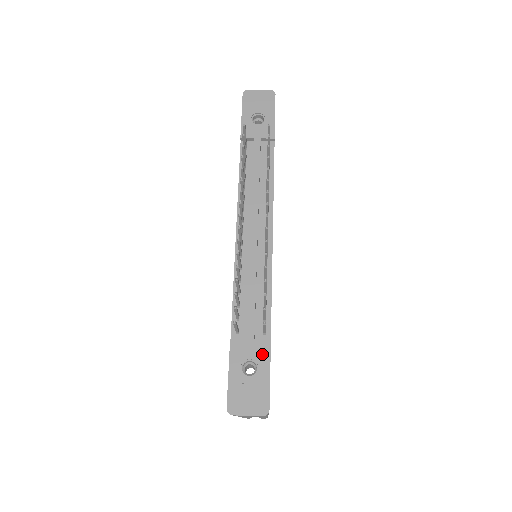
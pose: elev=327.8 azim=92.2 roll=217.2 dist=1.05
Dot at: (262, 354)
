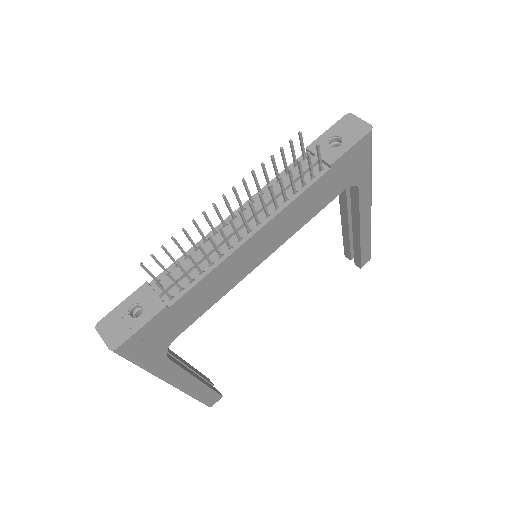
Dot at: (152, 310)
